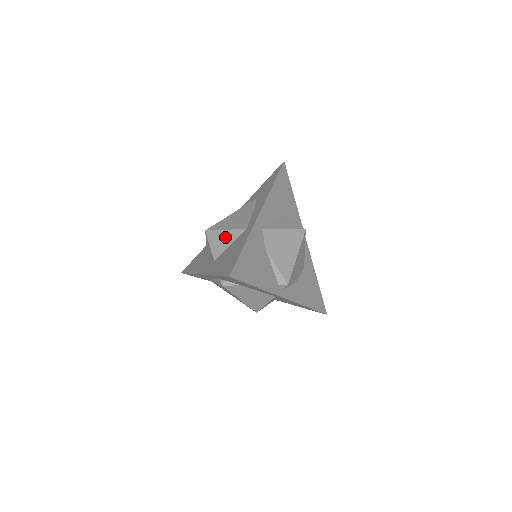
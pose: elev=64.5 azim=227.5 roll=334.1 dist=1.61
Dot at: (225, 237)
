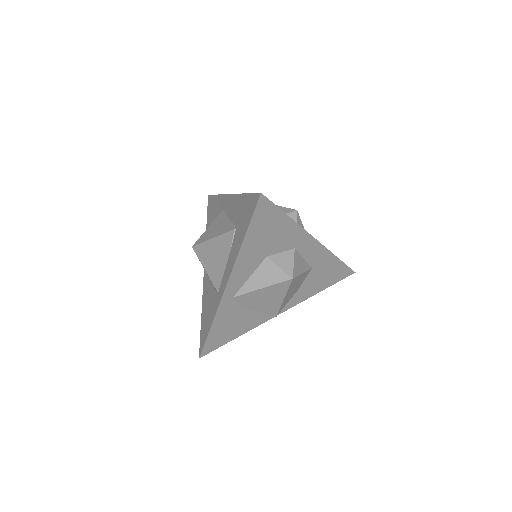
Dot at: (207, 274)
